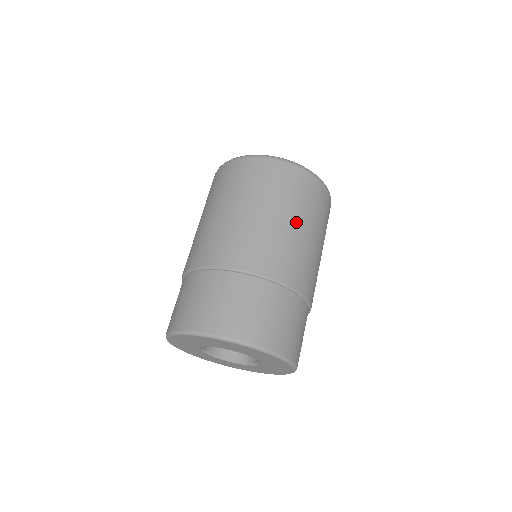
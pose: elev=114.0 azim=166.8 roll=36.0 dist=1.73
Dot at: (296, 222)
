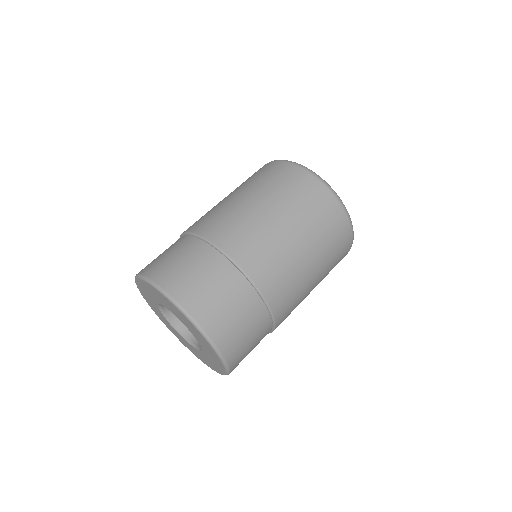
Dot at: (250, 196)
